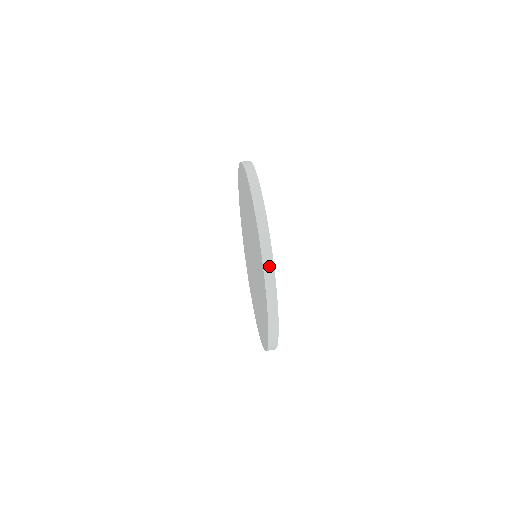
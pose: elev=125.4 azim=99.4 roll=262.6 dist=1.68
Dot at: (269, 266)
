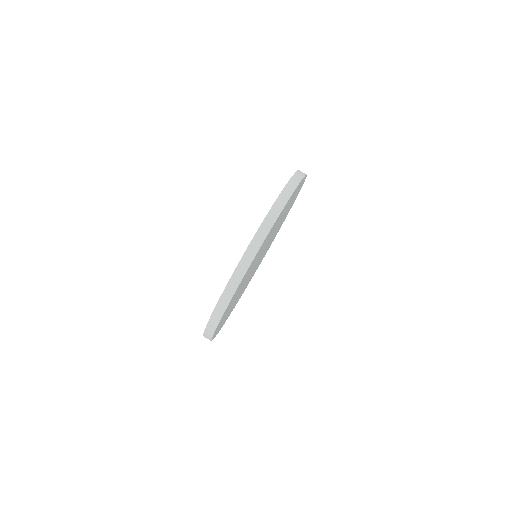
Dot at: (254, 248)
